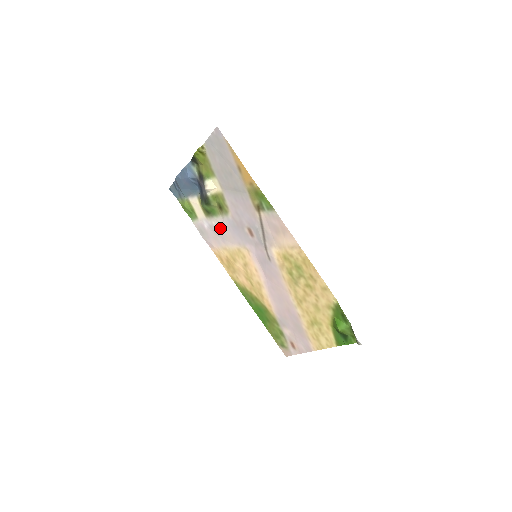
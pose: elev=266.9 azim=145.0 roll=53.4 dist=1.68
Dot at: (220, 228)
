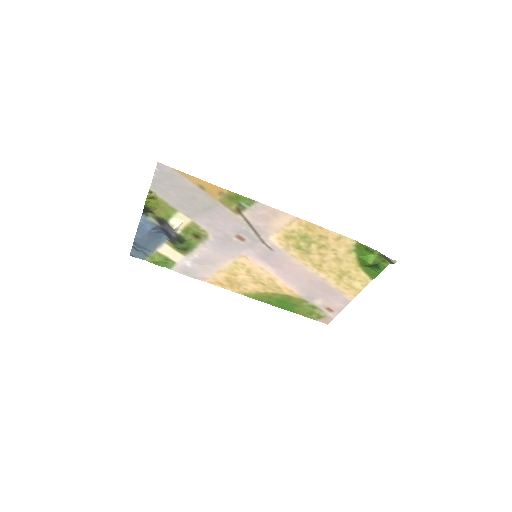
Dot at: (205, 256)
